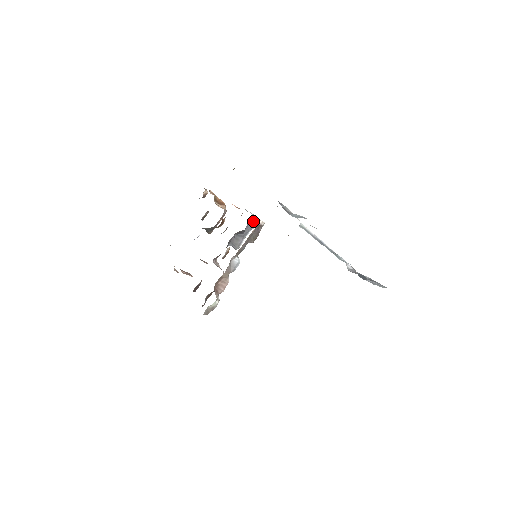
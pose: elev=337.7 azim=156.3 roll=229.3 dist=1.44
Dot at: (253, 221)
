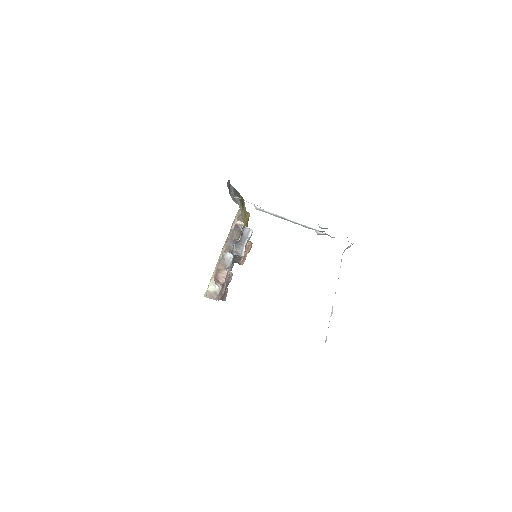
Dot at: (246, 231)
